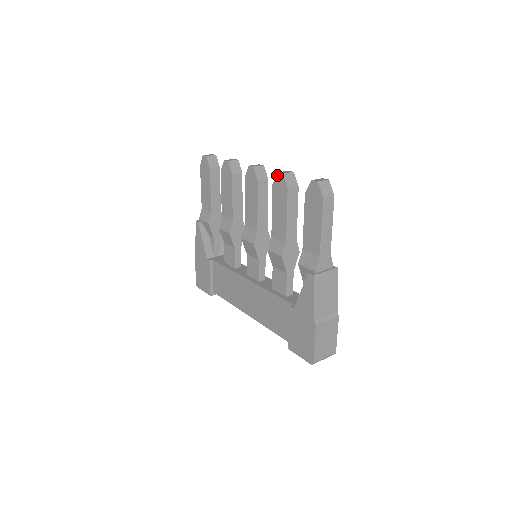
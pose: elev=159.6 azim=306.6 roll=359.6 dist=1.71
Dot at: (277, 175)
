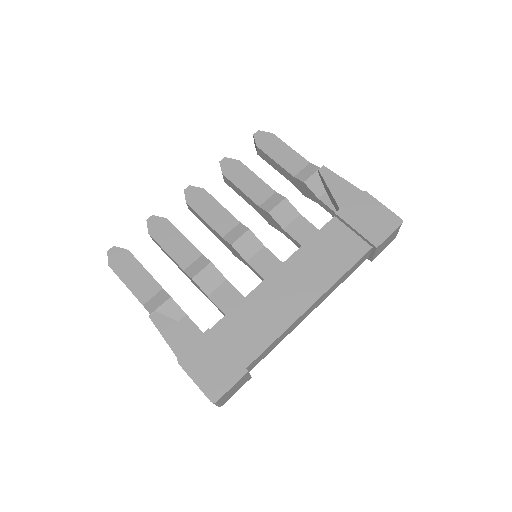
Dot at: (221, 163)
